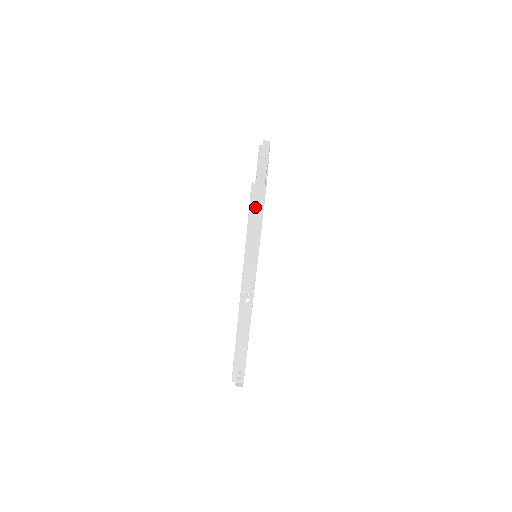
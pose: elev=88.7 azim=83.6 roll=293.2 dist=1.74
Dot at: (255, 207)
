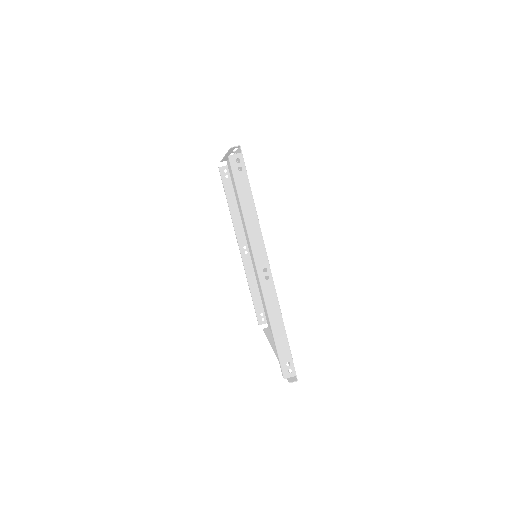
Dot at: (239, 177)
